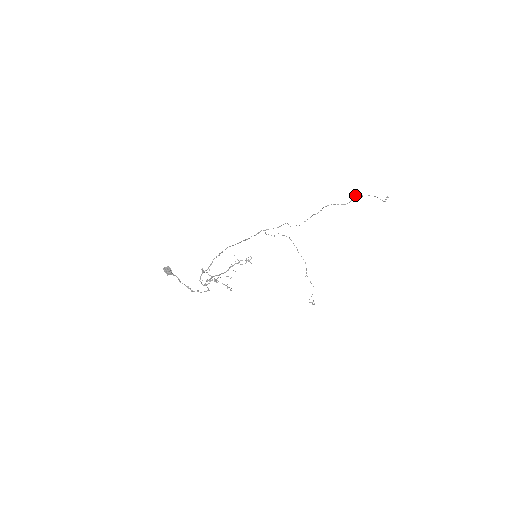
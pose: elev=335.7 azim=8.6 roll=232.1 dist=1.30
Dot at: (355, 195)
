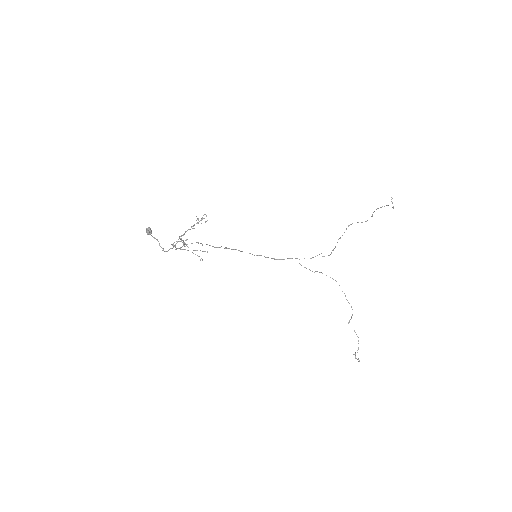
Dot at: (374, 211)
